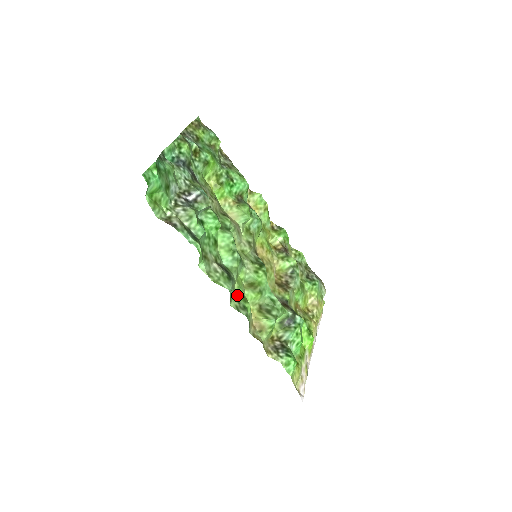
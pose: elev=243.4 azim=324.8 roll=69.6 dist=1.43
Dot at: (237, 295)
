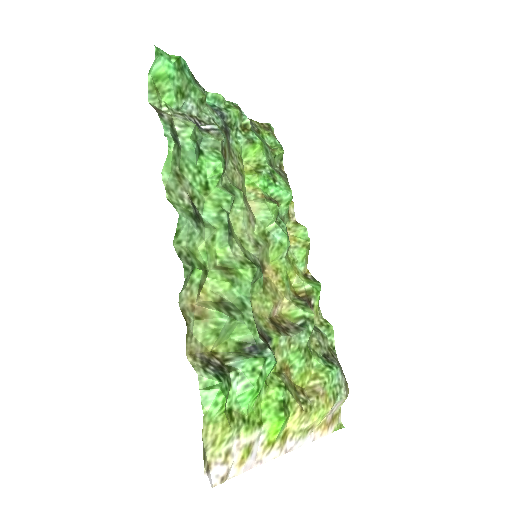
Dot at: (195, 253)
